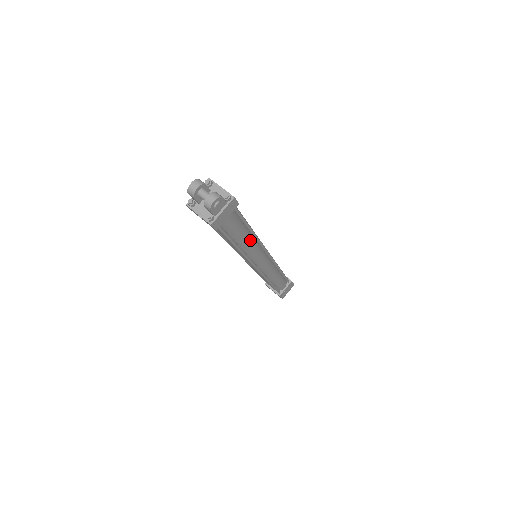
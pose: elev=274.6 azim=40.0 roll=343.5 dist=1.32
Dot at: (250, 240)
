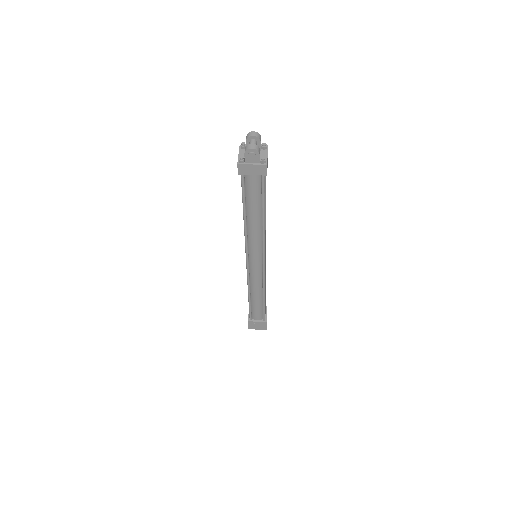
Dot at: (257, 225)
